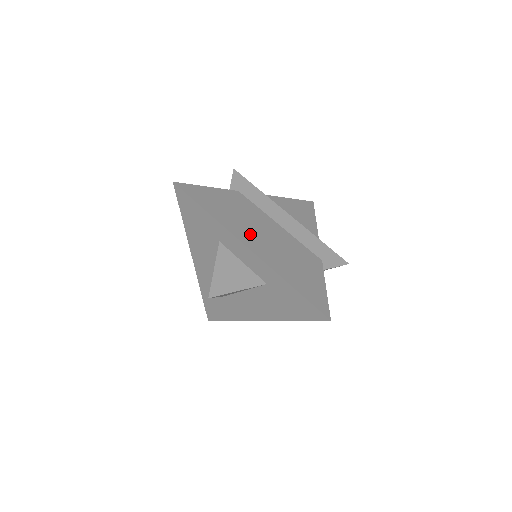
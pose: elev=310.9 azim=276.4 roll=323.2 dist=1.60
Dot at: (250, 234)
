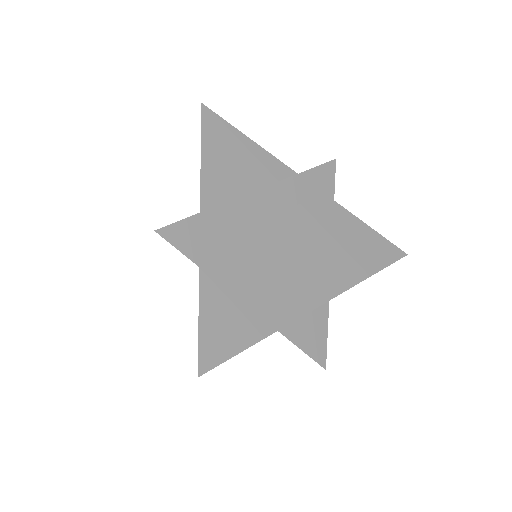
Dot at: (293, 287)
